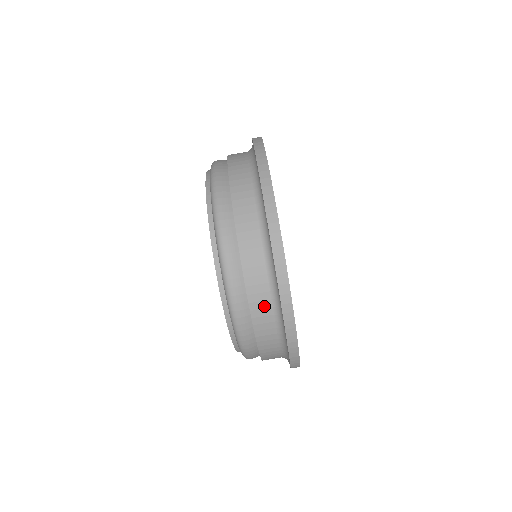
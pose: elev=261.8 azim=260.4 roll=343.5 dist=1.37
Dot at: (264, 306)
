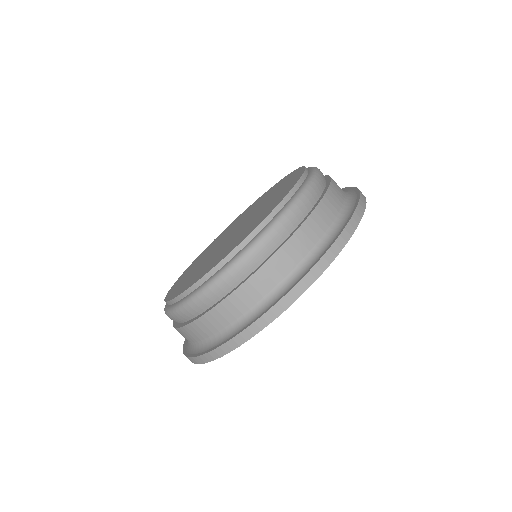
Dot at: (226, 316)
